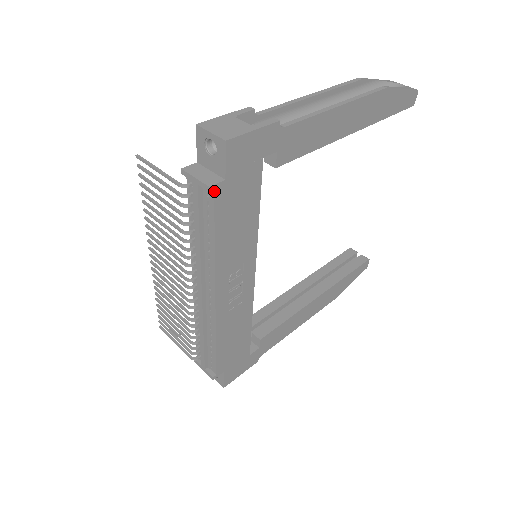
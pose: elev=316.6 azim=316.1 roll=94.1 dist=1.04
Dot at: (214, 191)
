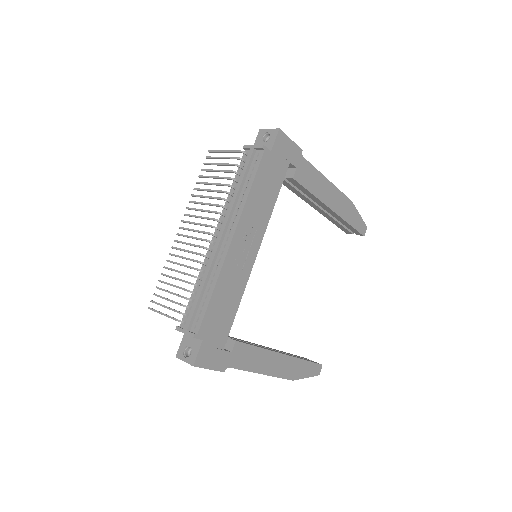
Dot at: (264, 151)
